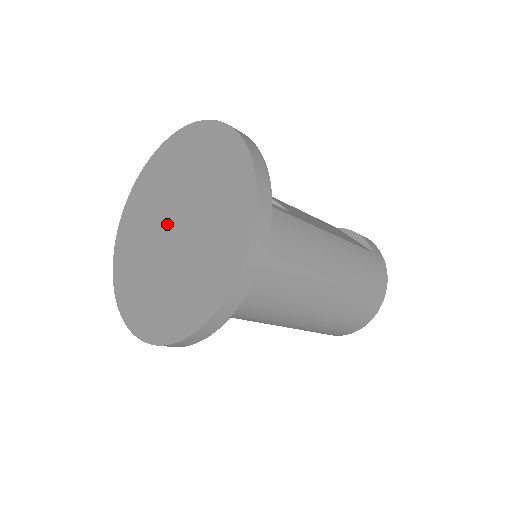
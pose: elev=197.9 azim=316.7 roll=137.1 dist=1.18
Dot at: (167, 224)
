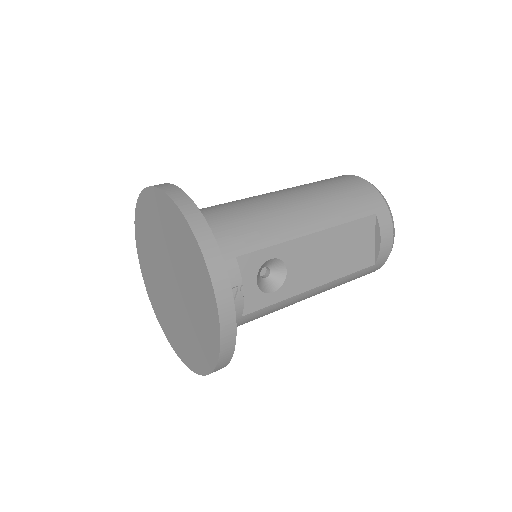
Dot at: (169, 272)
